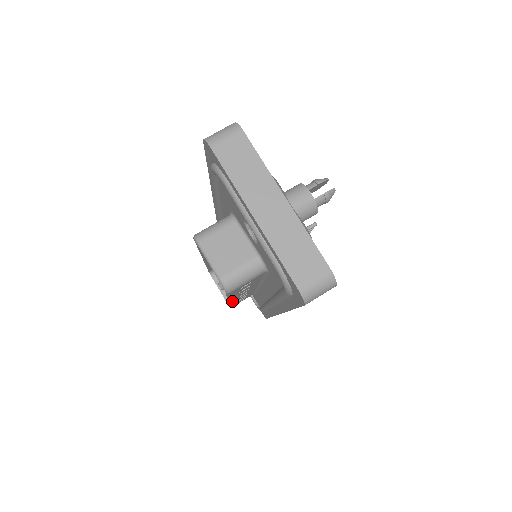
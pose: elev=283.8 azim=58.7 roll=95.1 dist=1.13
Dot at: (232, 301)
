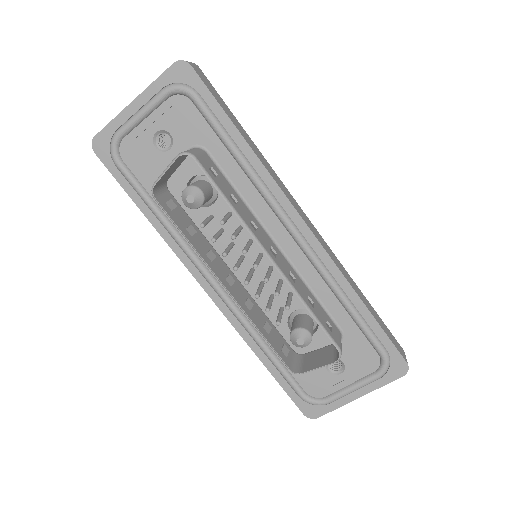
Dot at: (276, 263)
